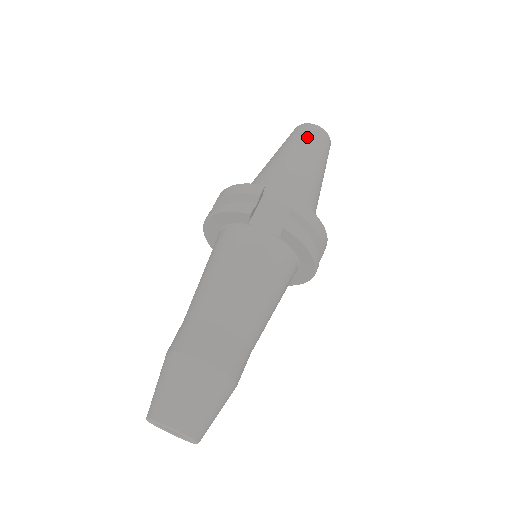
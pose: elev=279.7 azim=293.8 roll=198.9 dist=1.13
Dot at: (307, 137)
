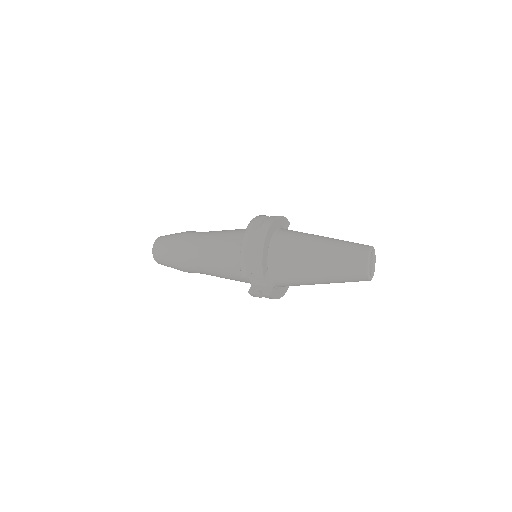
Dot at: (347, 274)
